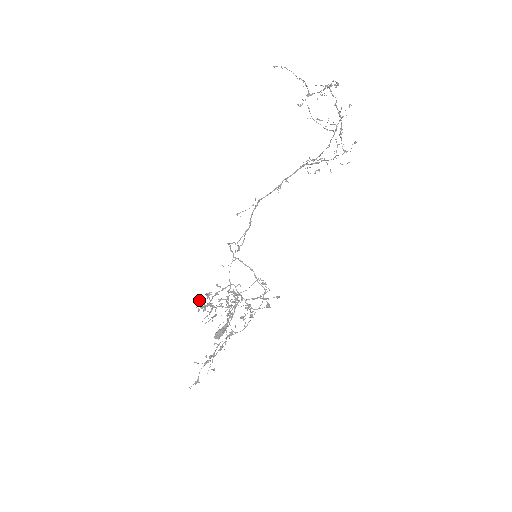
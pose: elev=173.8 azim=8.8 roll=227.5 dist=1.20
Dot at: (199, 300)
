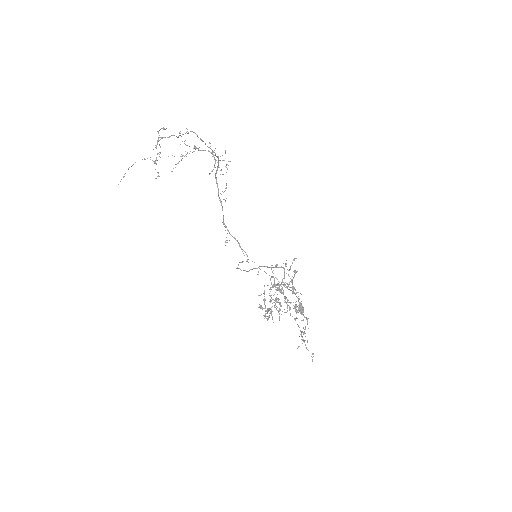
Dot at: (265, 311)
